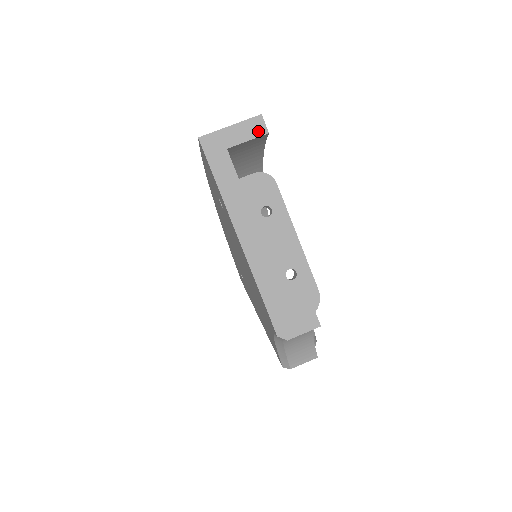
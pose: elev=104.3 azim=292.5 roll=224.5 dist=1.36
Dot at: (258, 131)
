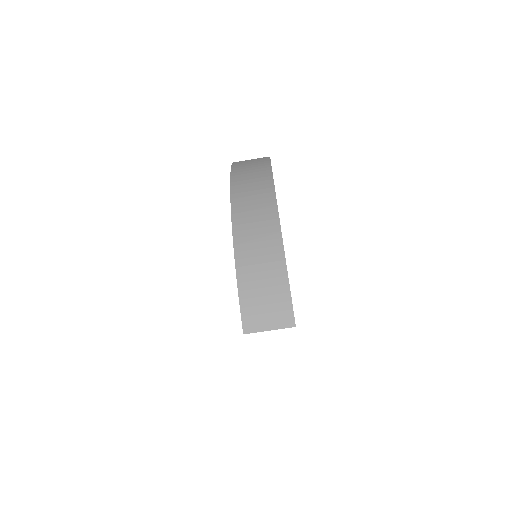
Dot at: occluded
